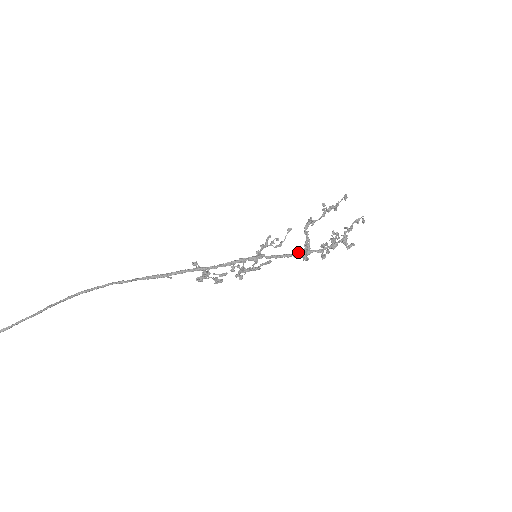
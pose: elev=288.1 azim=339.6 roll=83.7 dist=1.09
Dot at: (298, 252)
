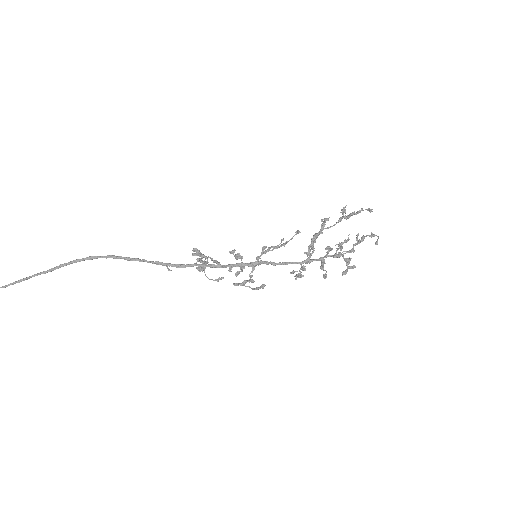
Dot at: (295, 275)
